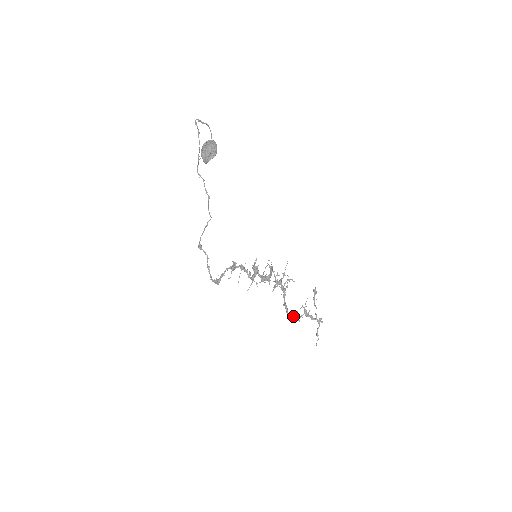
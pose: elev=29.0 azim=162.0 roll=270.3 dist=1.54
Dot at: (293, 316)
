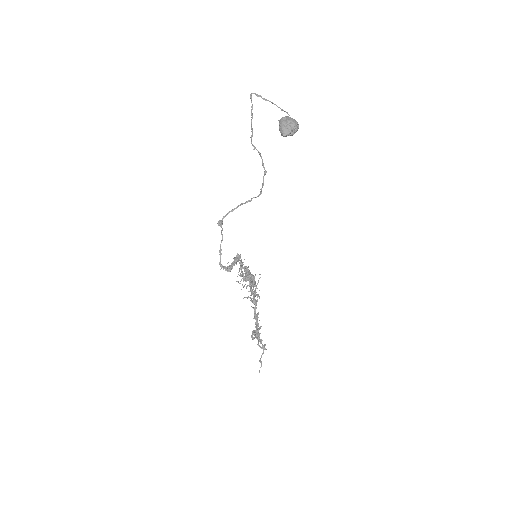
Dot at: (257, 333)
